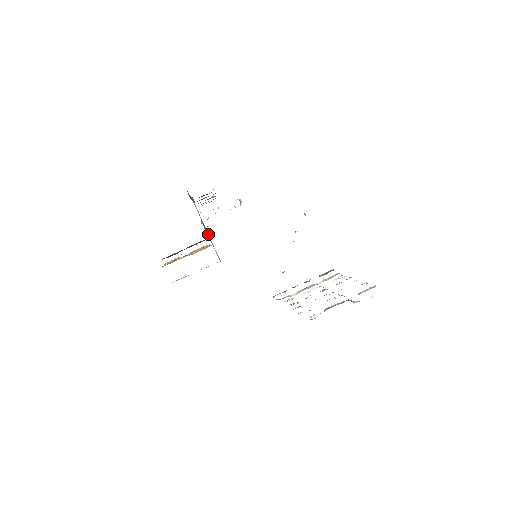
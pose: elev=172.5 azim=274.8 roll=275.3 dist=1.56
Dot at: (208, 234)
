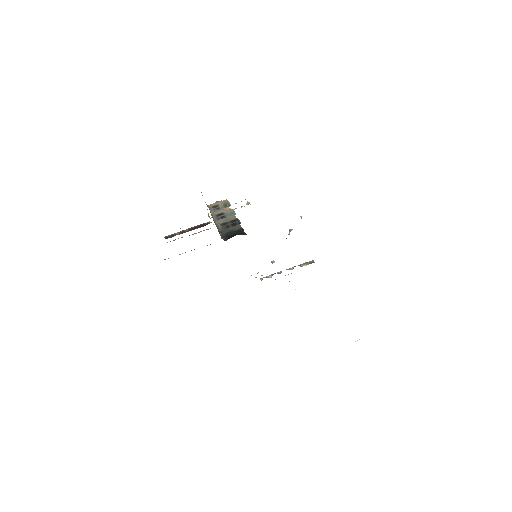
Dot at: occluded
